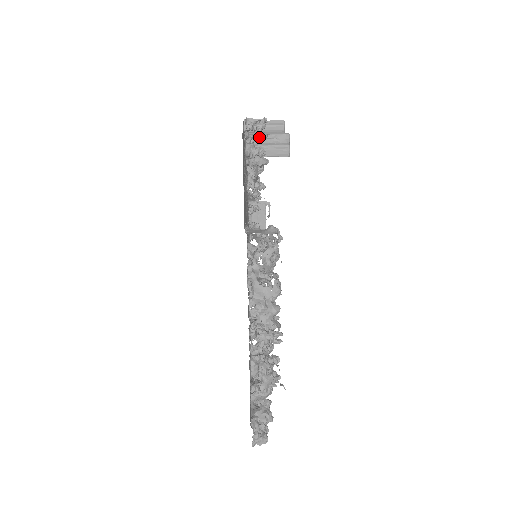
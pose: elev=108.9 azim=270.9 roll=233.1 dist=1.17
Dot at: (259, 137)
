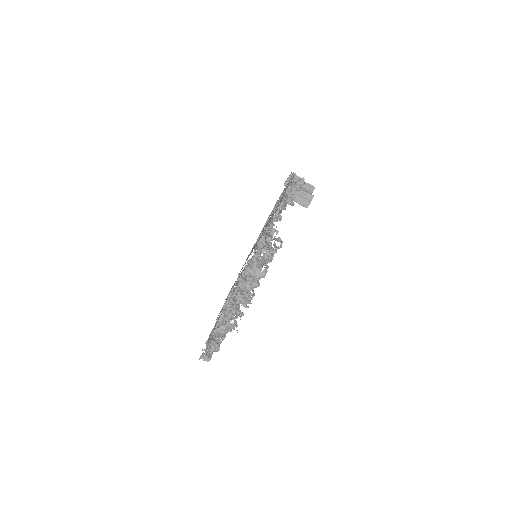
Dot at: (297, 189)
